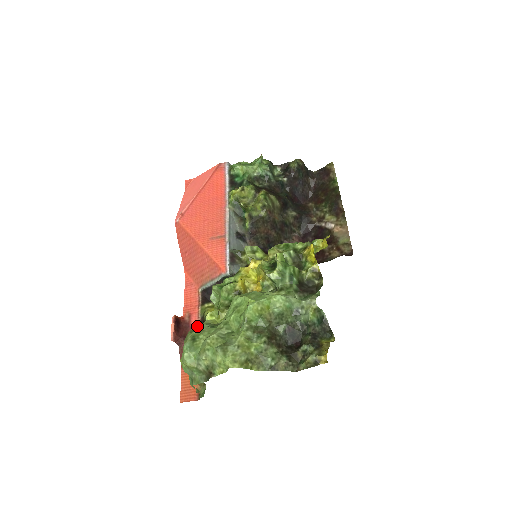
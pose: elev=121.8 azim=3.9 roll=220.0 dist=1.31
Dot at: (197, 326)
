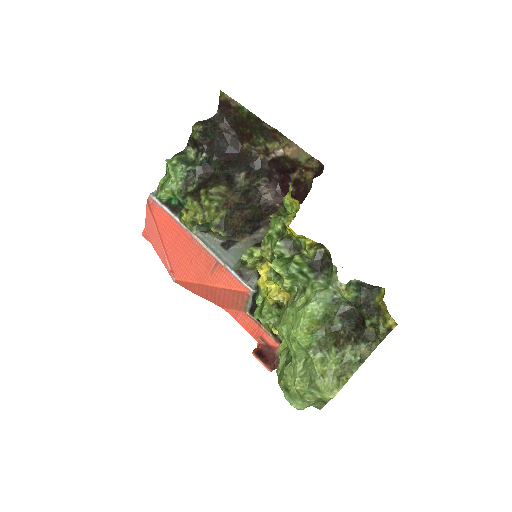
Dot at: (275, 342)
